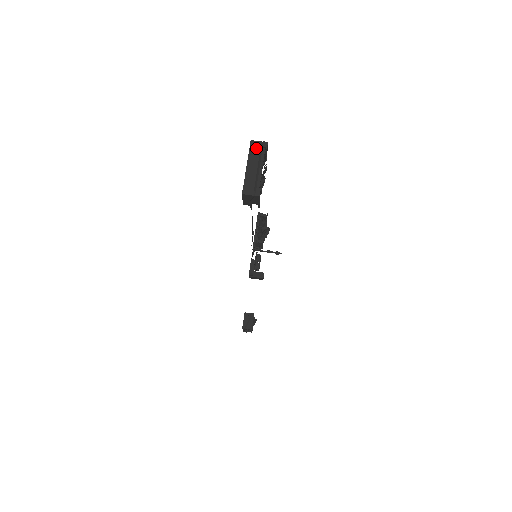
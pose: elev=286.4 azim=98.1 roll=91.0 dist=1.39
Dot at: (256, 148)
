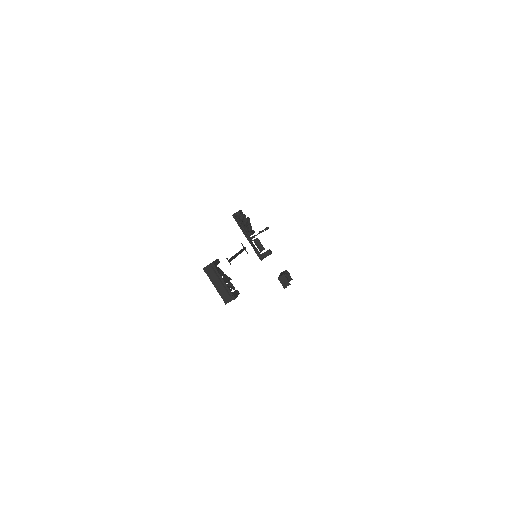
Dot at: (209, 271)
